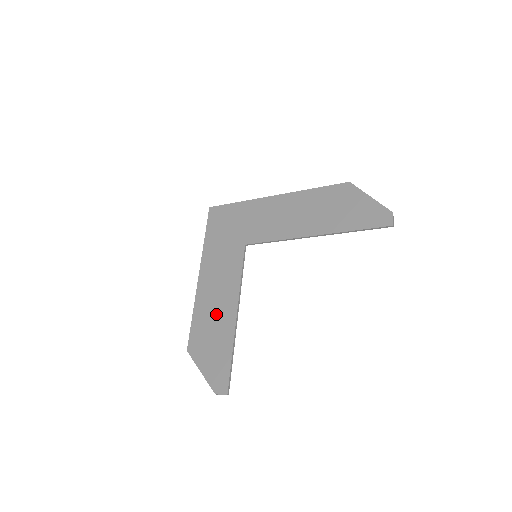
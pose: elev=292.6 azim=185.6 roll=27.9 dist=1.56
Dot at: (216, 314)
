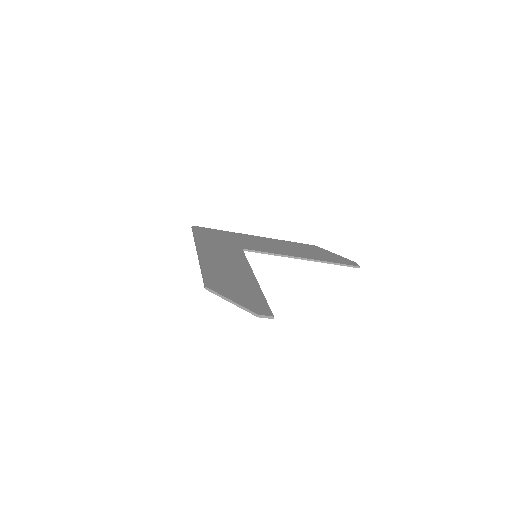
Dot at: (232, 273)
